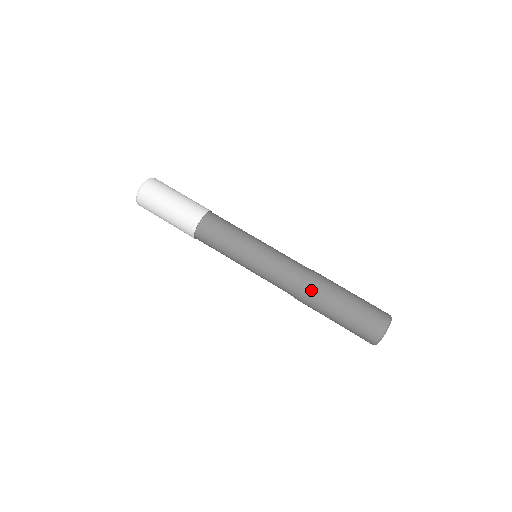
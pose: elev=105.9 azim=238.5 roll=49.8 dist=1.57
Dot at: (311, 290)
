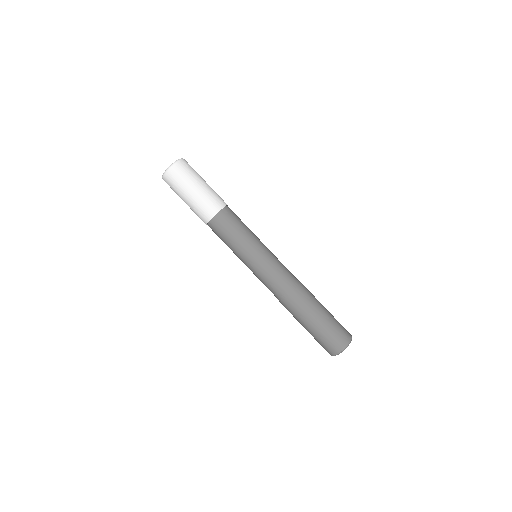
Dot at: (285, 307)
